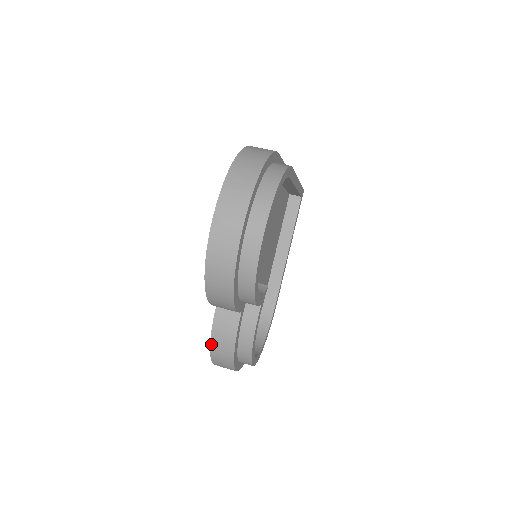
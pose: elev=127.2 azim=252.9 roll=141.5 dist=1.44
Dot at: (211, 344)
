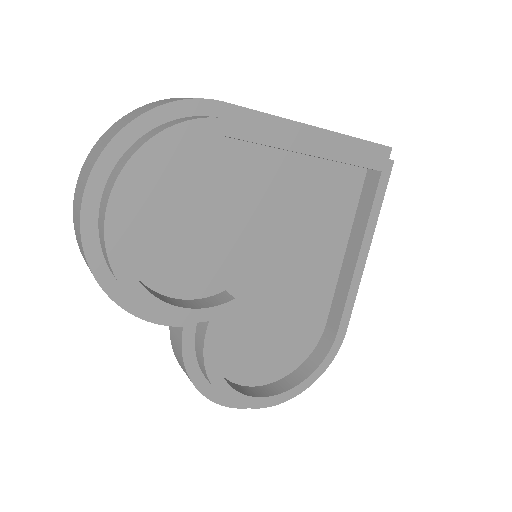
Dot at: (177, 360)
